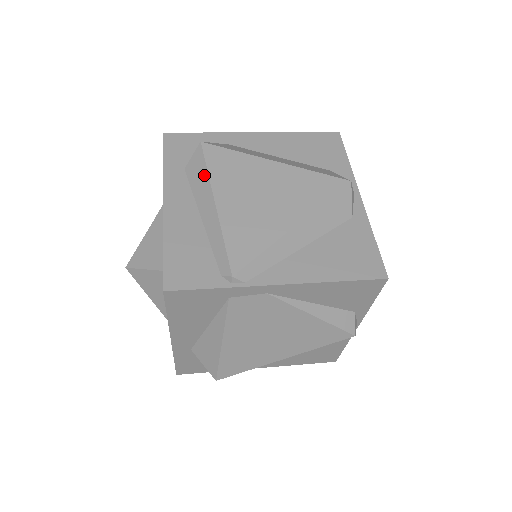
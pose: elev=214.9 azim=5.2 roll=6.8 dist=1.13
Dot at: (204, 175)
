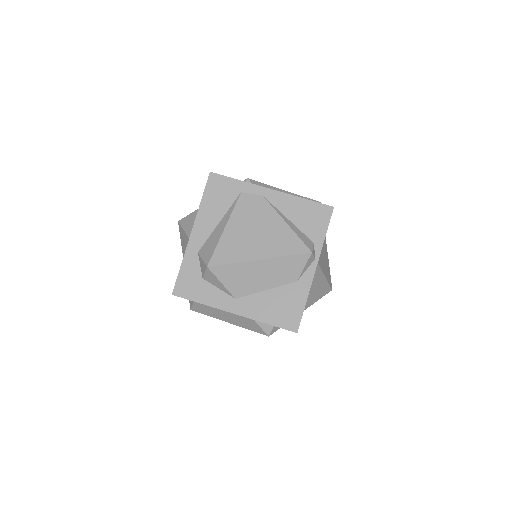
Dot at: occluded
